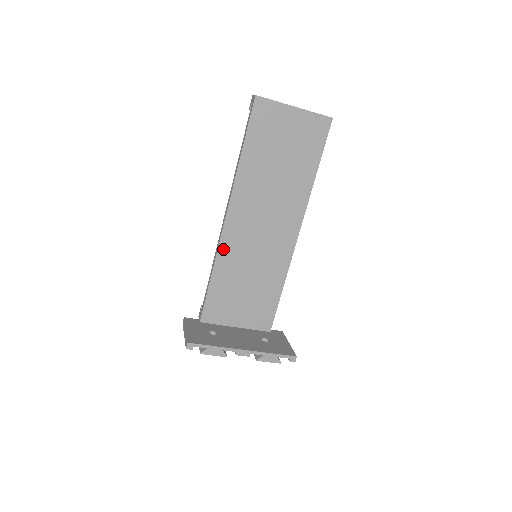
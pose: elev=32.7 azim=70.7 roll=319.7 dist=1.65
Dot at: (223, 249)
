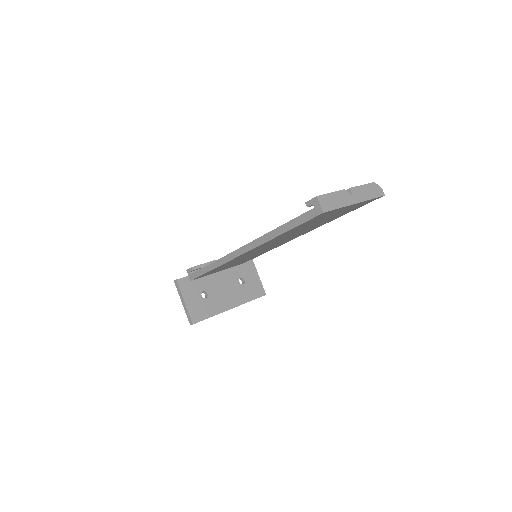
Dot at: occluded
